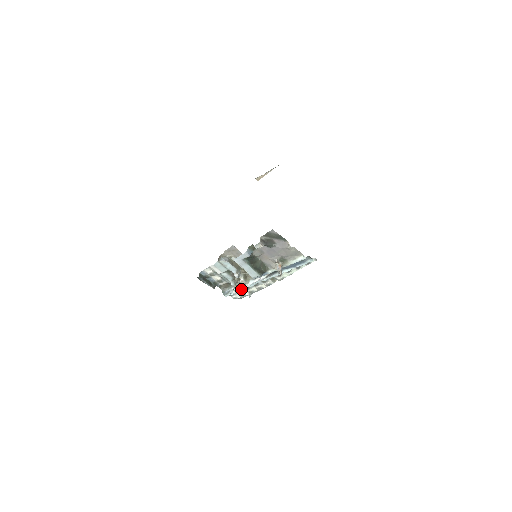
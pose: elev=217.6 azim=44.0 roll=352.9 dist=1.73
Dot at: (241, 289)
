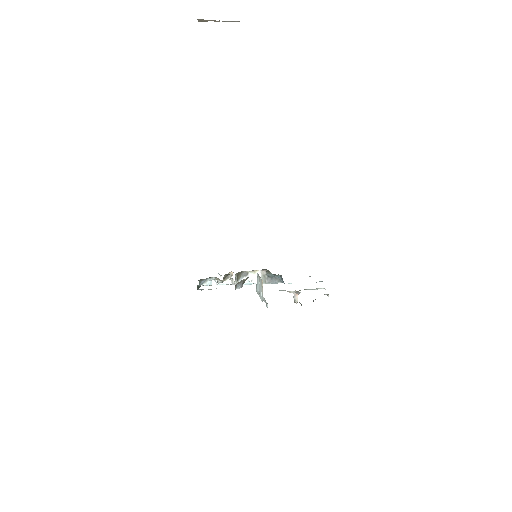
Dot at: (226, 284)
